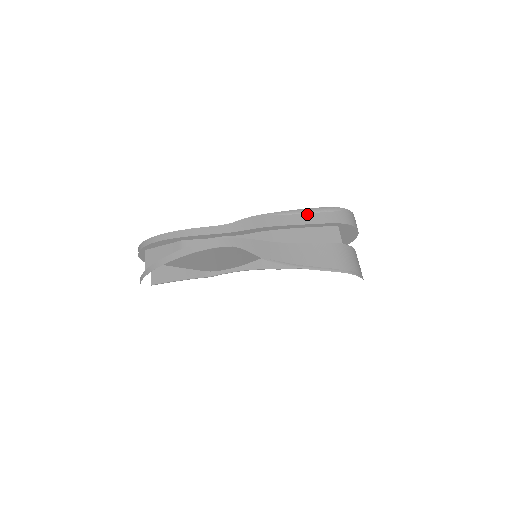
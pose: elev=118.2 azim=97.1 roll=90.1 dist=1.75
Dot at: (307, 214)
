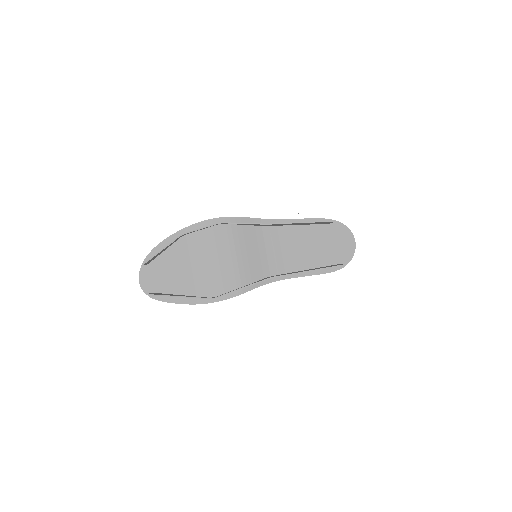
Dot at: occluded
